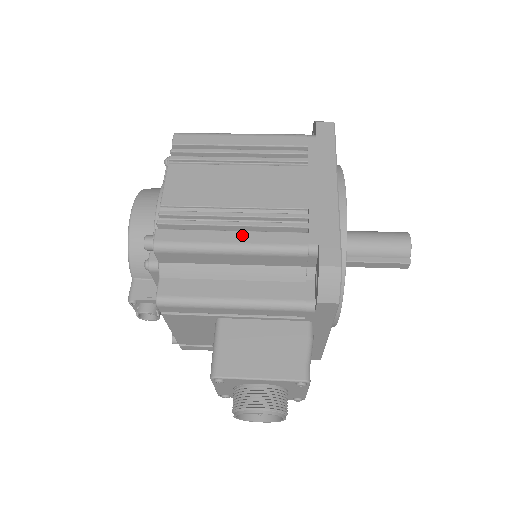
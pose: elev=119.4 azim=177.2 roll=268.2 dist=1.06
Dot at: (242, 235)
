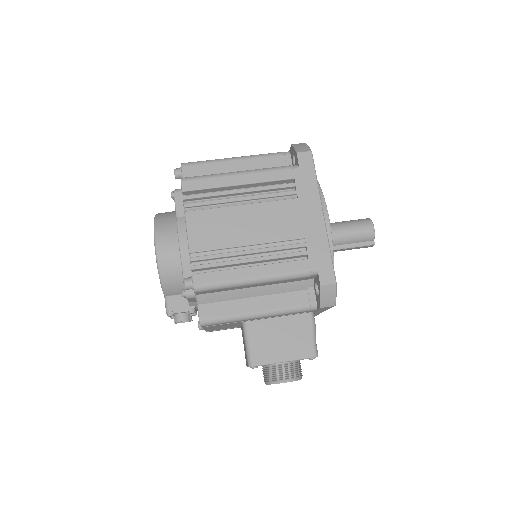
Dot at: (260, 269)
